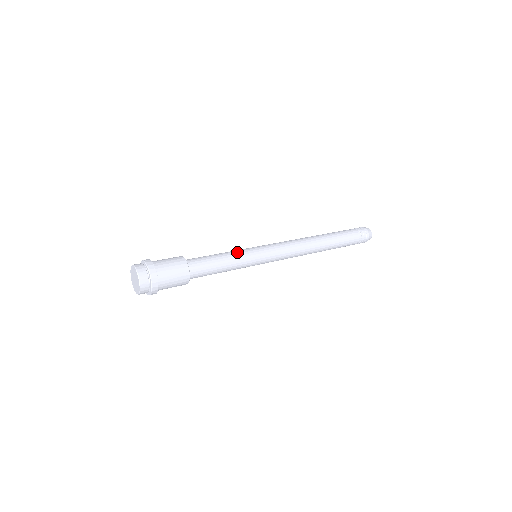
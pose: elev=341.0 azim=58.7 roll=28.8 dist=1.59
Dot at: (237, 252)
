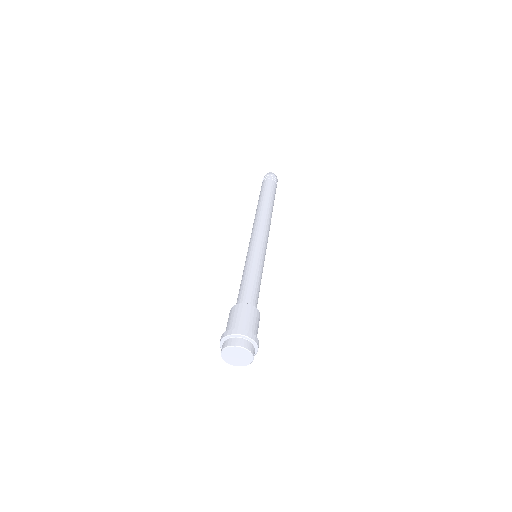
Dot at: (248, 265)
